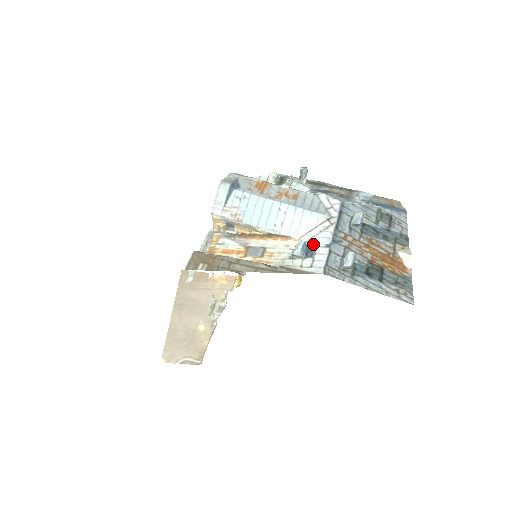
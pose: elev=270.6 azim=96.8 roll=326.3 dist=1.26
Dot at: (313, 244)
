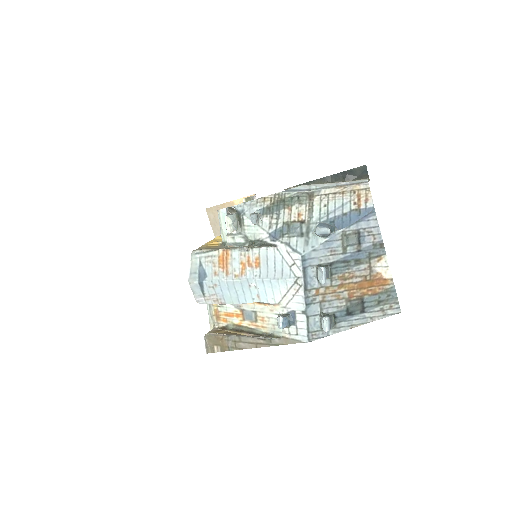
Dot at: (291, 311)
